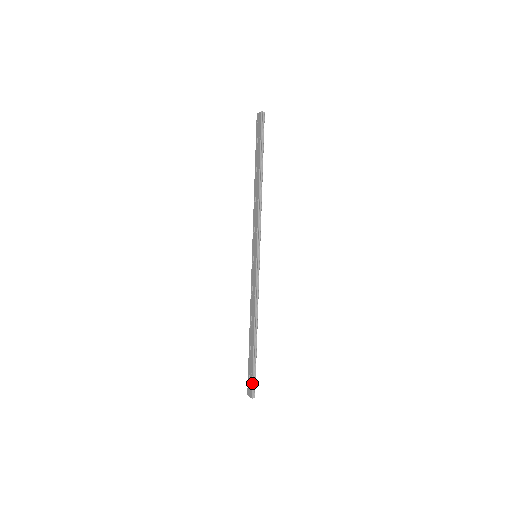
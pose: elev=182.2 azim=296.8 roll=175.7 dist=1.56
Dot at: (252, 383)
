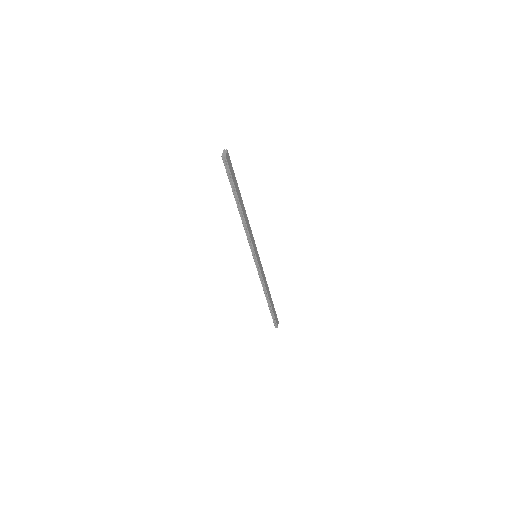
Dot at: (273, 322)
